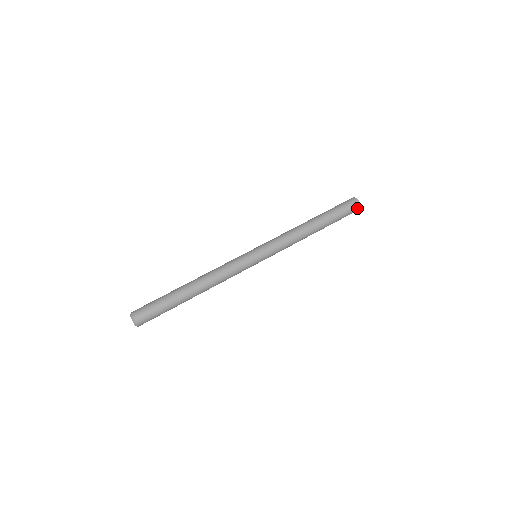
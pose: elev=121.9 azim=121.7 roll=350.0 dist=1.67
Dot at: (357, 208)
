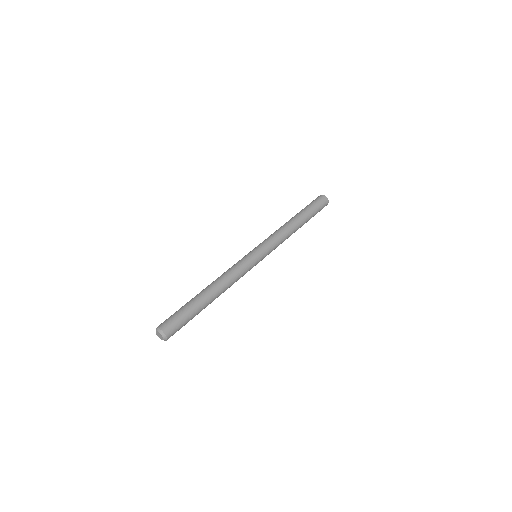
Dot at: (326, 204)
